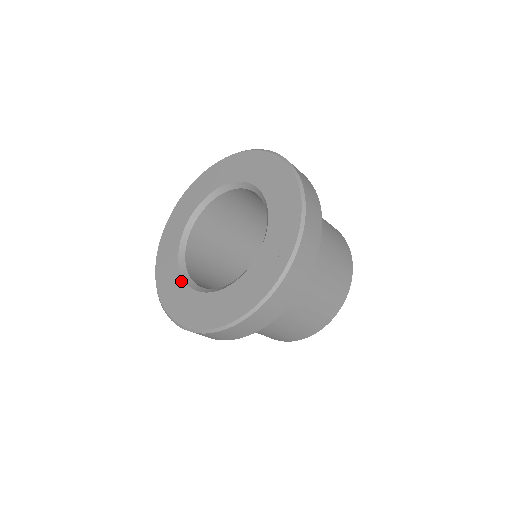
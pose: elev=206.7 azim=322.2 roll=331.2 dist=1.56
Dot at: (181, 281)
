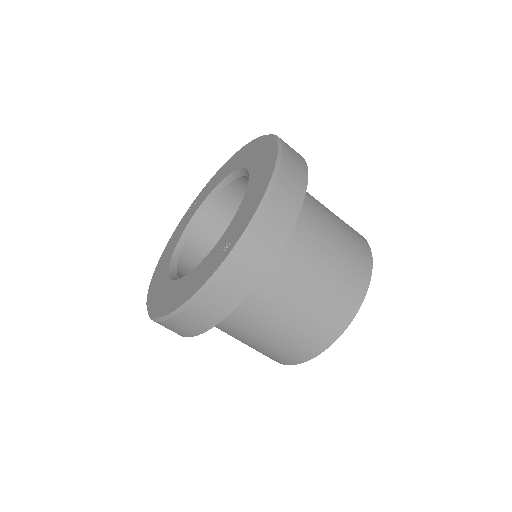
Dot at: (167, 265)
